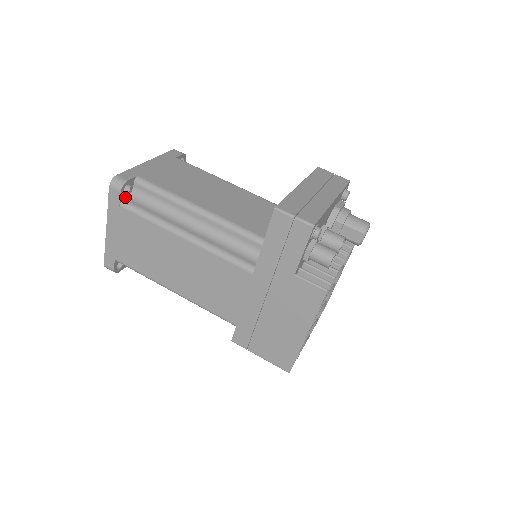
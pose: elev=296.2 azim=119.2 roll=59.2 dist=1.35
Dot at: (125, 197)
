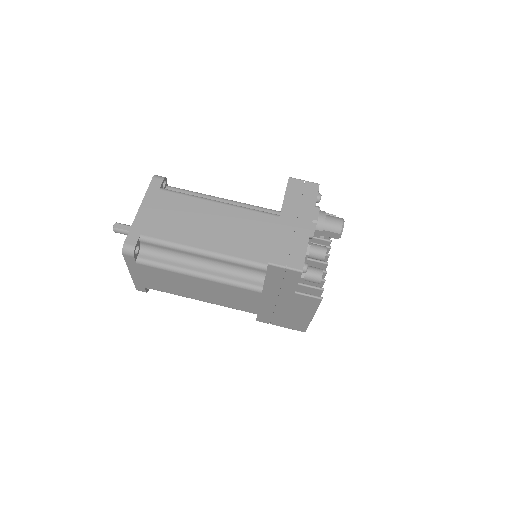
Dot at: (137, 254)
